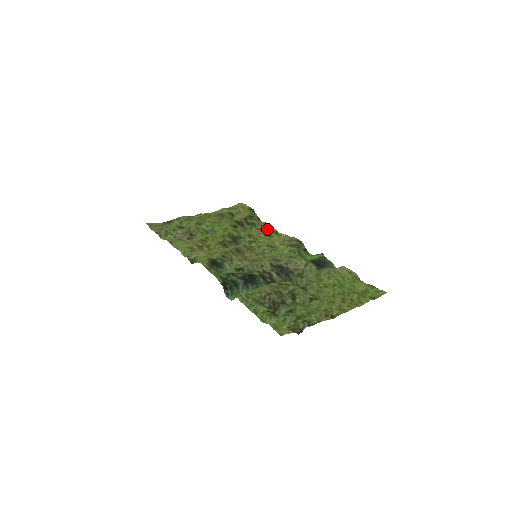
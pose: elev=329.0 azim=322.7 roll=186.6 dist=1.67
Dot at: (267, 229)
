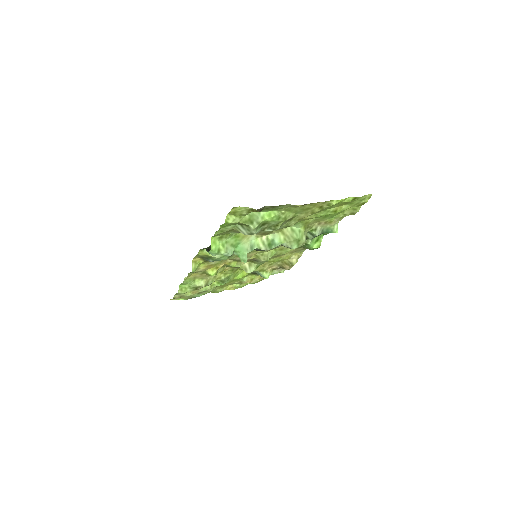
Dot at: occluded
